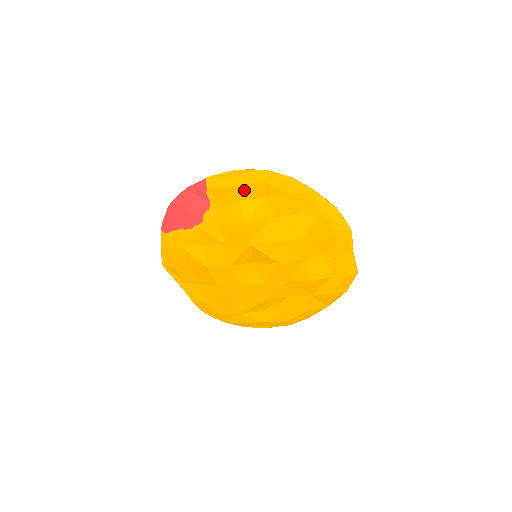
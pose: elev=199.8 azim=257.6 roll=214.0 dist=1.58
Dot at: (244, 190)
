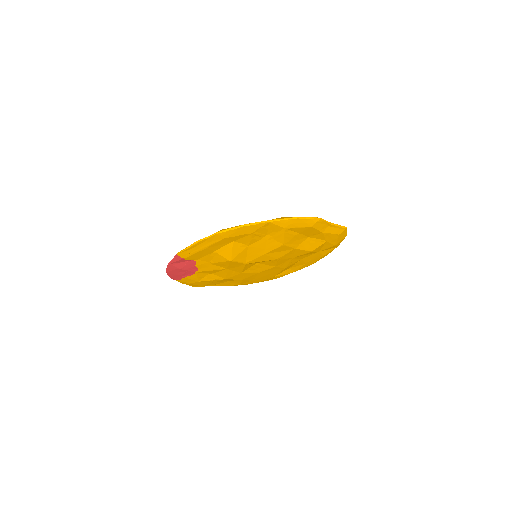
Dot at: (212, 247)
